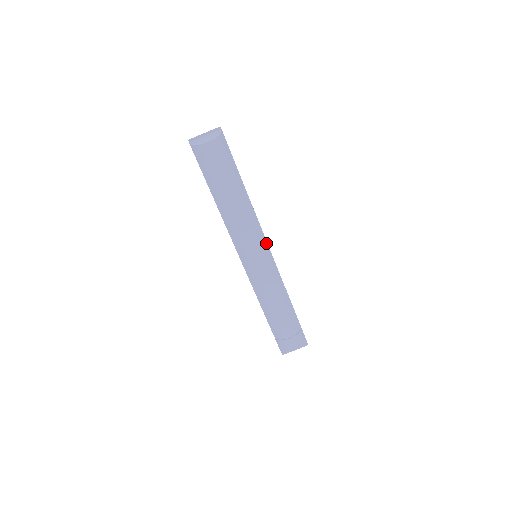
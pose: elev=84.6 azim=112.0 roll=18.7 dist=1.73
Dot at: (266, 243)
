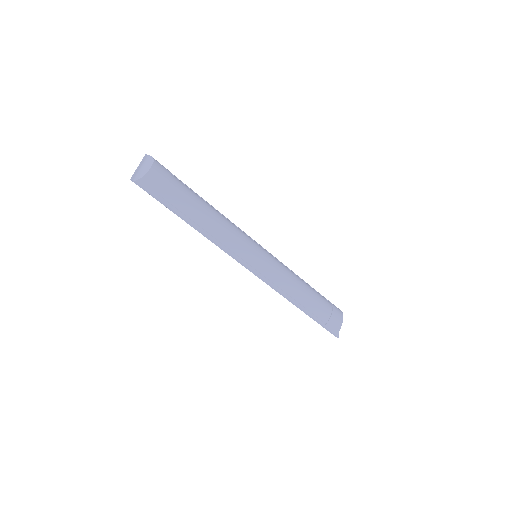
Dot at: (252, 239)
